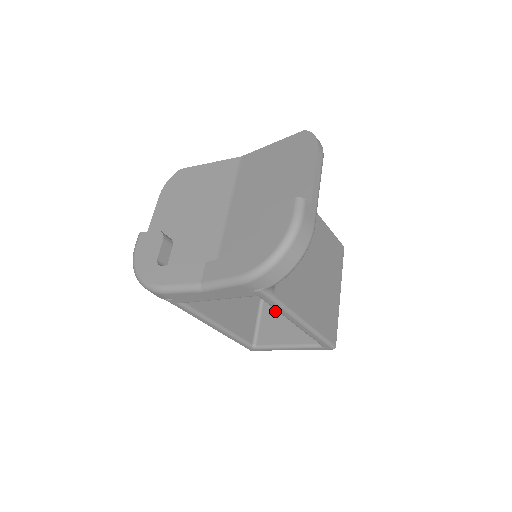
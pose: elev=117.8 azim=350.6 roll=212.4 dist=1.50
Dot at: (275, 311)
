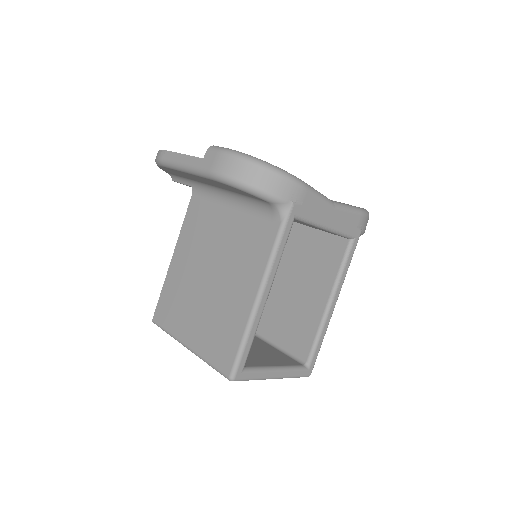
Dot at: occluded
